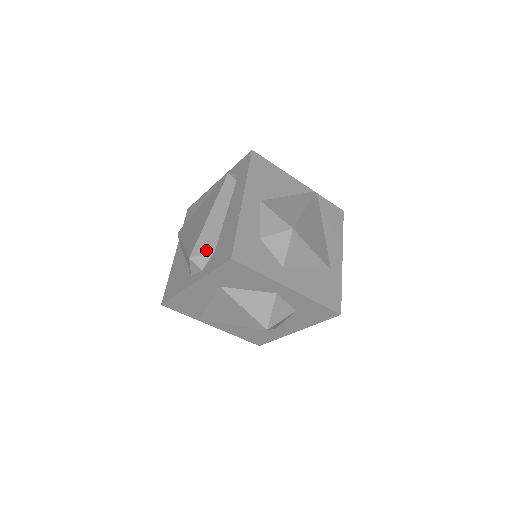
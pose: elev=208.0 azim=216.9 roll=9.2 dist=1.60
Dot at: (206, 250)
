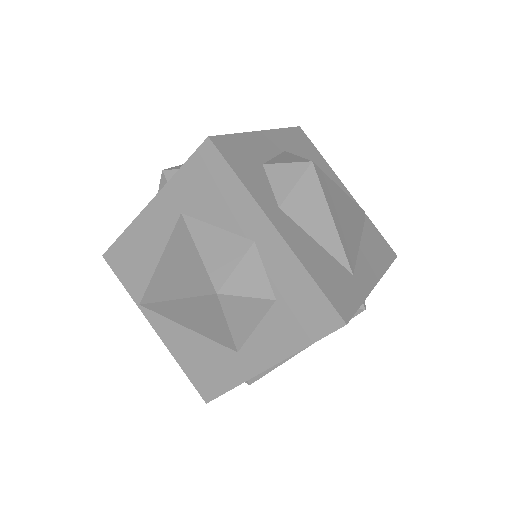
Dot at: occluded
